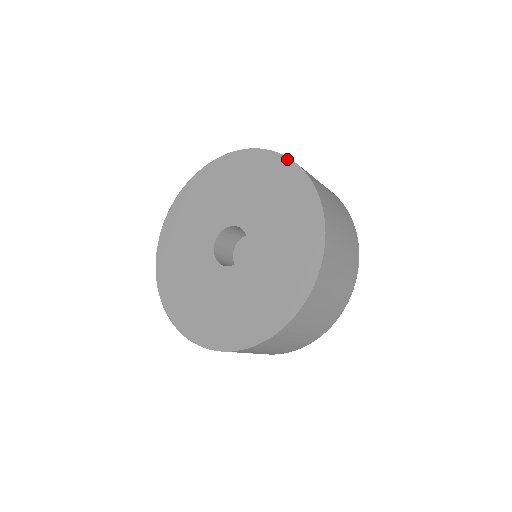
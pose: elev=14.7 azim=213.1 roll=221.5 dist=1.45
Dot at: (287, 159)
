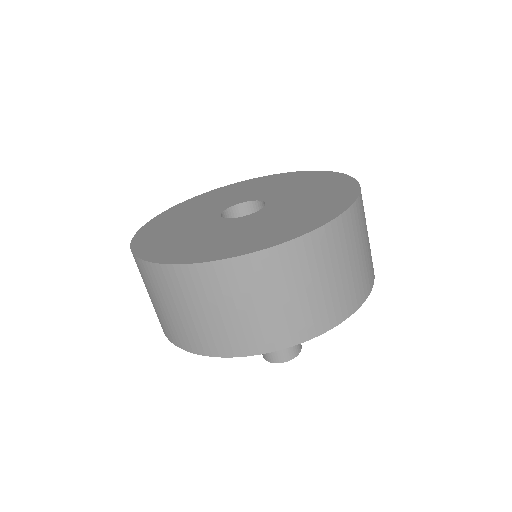
Dot at: (342, 174)
